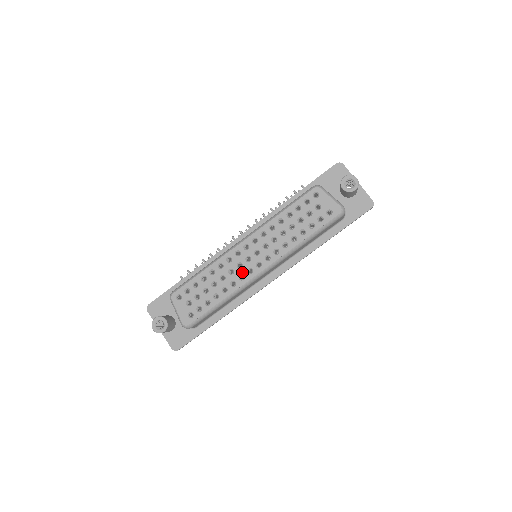
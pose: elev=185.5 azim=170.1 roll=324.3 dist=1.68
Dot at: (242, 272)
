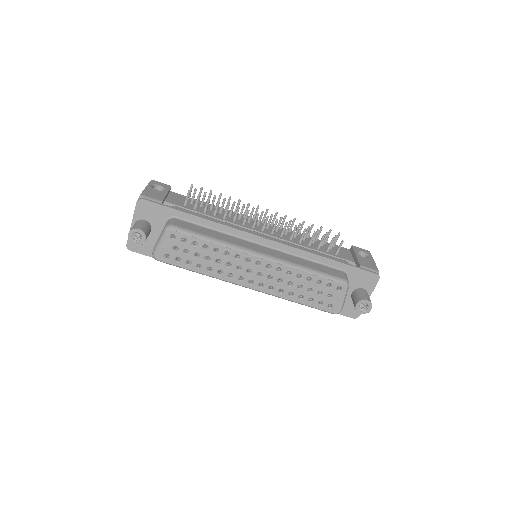
Dot at: (235, 274)
